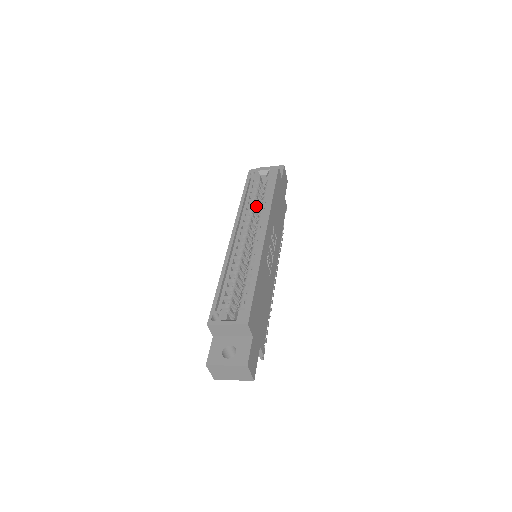
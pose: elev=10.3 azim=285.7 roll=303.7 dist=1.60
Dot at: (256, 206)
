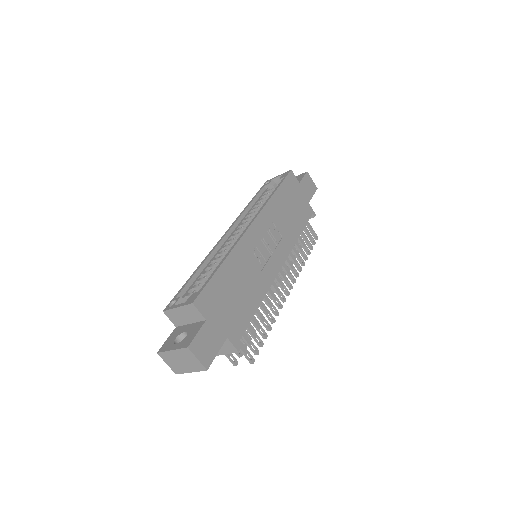
Dot at: occluded
